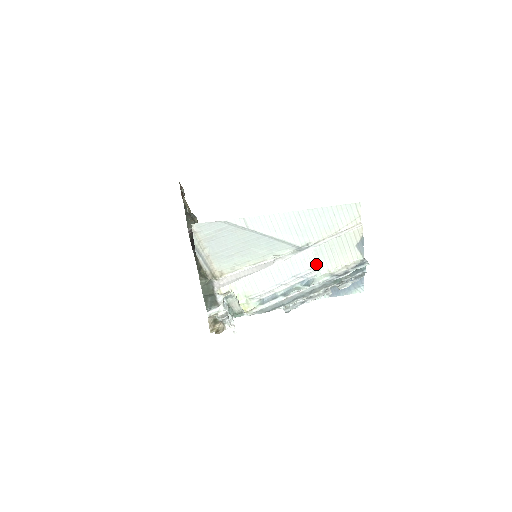
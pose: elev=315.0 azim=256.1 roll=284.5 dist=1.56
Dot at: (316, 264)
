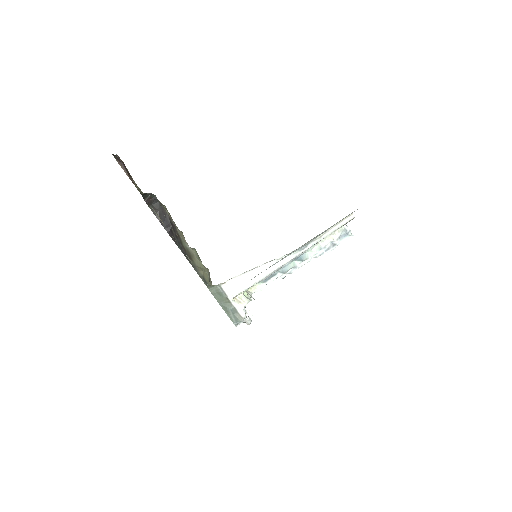
Dot at: (310, 247)
